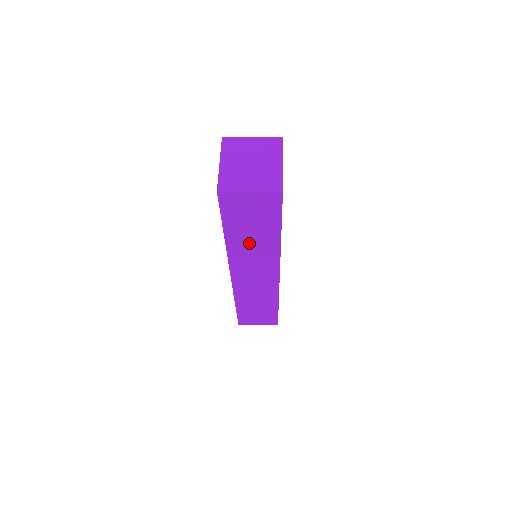
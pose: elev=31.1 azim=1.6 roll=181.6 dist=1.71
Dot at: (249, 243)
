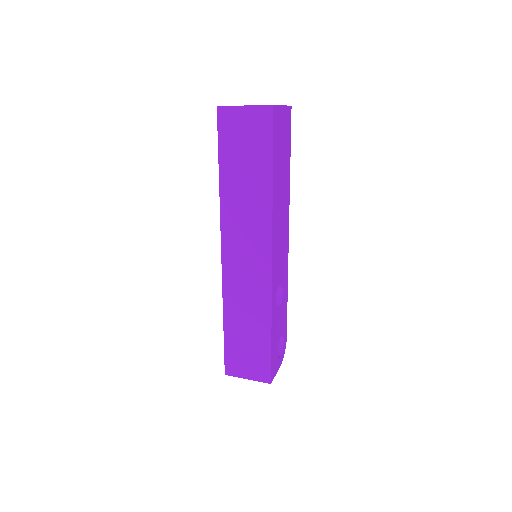
Dot at: (242, 192)
